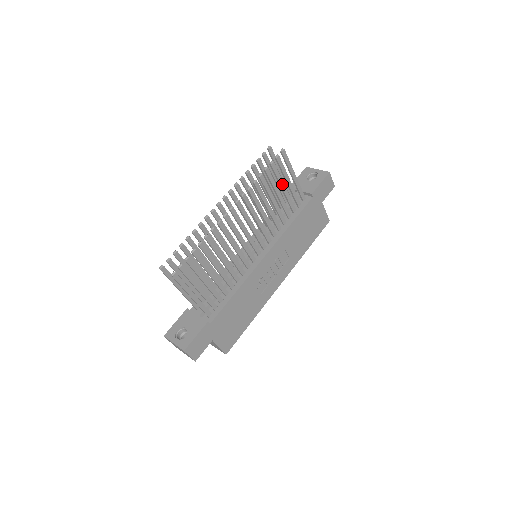
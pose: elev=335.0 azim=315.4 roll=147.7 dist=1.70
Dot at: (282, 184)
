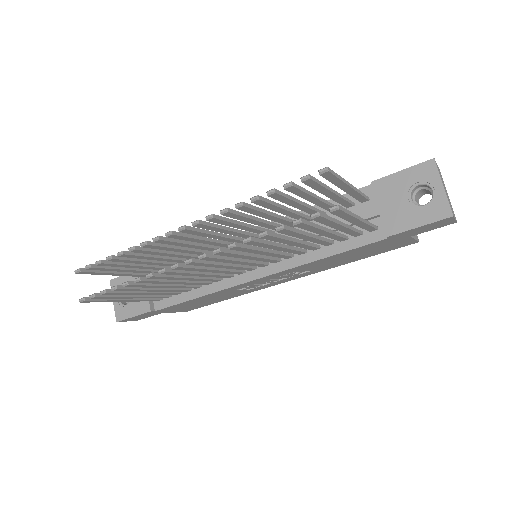
Dot at: (320, 231)
